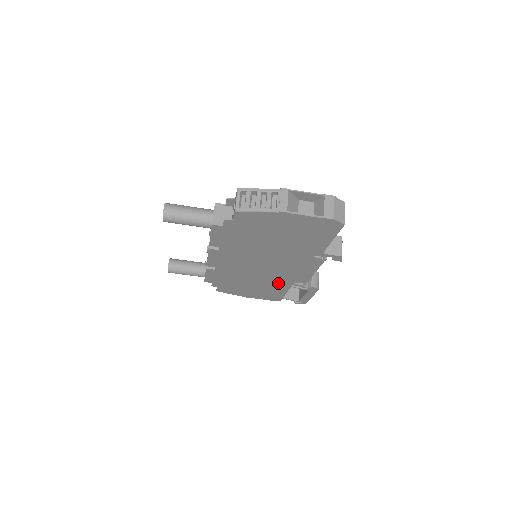
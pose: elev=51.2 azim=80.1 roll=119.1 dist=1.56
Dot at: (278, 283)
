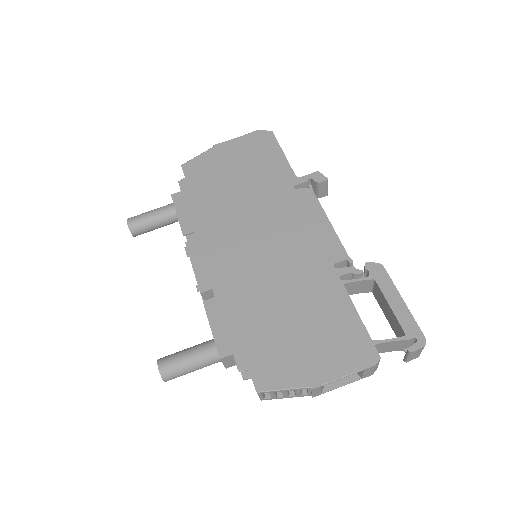
Dot at: (317, 283)
